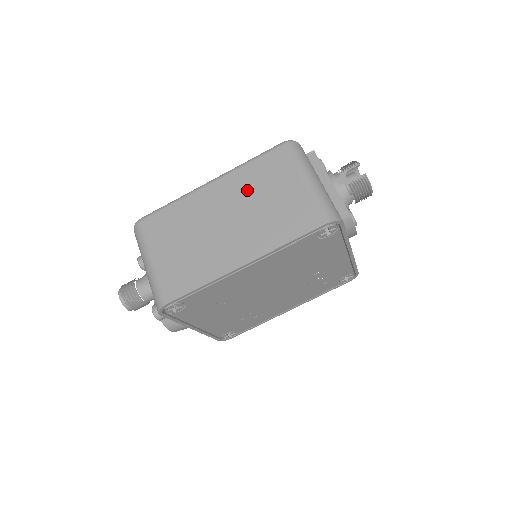
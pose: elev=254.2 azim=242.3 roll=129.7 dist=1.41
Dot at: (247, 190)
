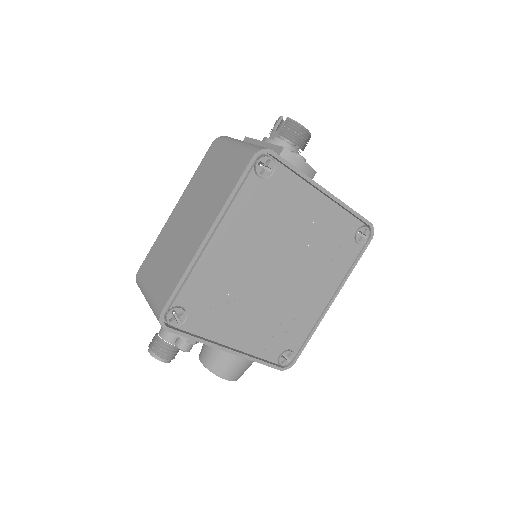
Dot at: (197, 189)
